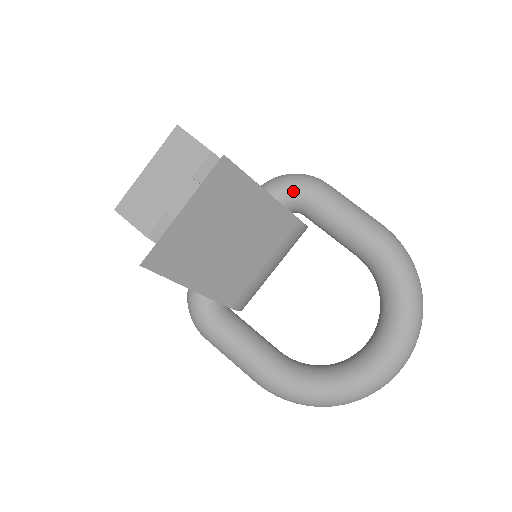
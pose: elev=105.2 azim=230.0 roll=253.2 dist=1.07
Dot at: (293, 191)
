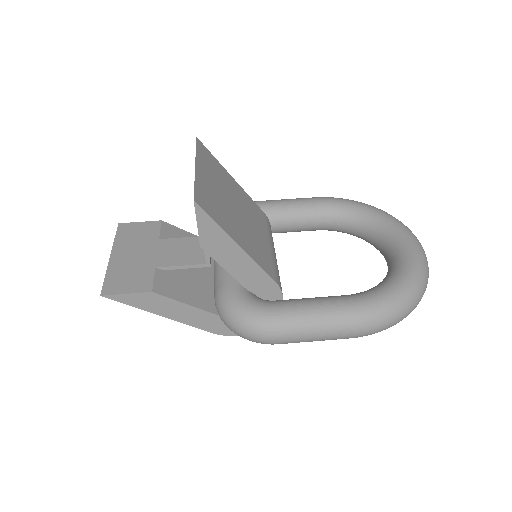
Dot at: occluded
